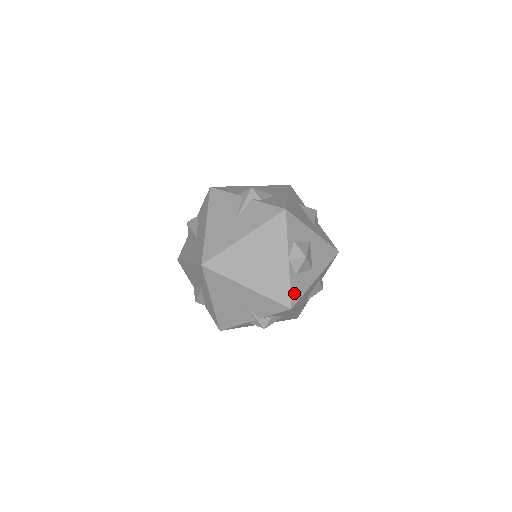
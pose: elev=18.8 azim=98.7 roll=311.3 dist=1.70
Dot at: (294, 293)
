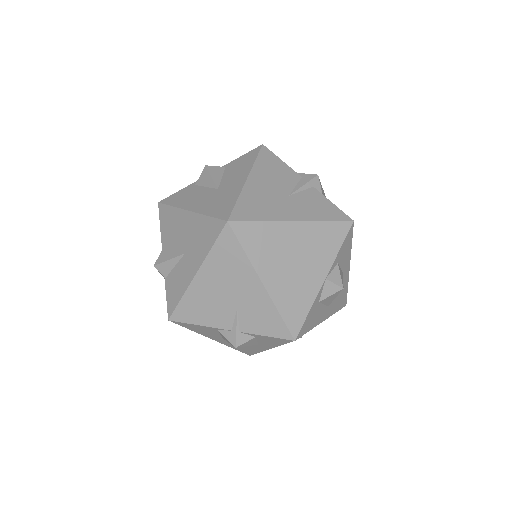
Dot at: (306, 323)
